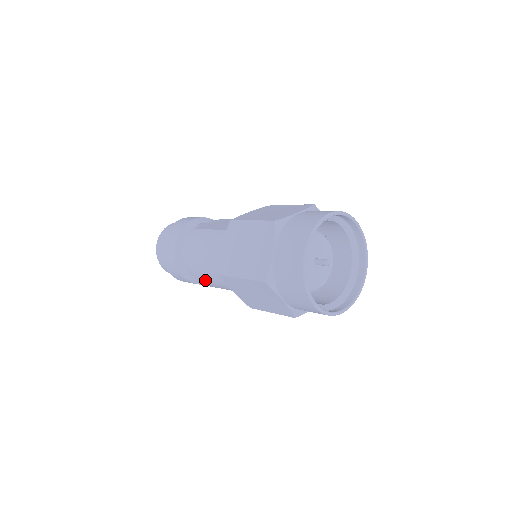
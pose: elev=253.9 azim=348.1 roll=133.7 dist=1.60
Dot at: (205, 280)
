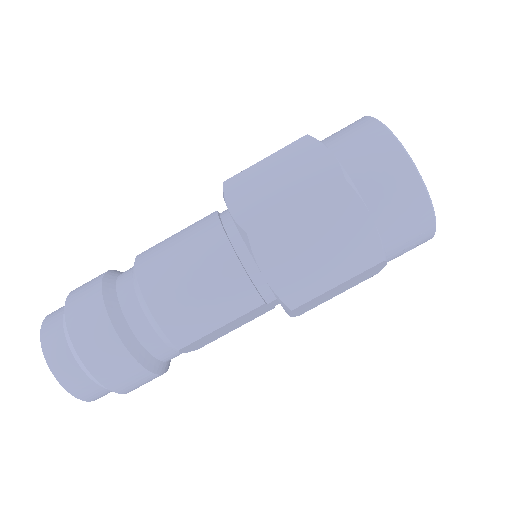
Dot at: (185, 313)
